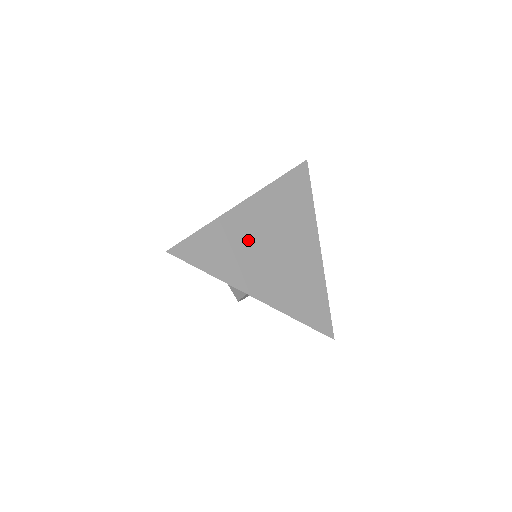
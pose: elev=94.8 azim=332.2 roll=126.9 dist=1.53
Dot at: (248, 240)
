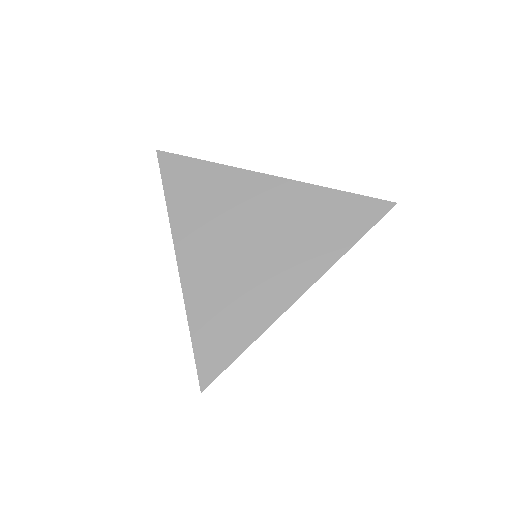
Dot at: occluded
